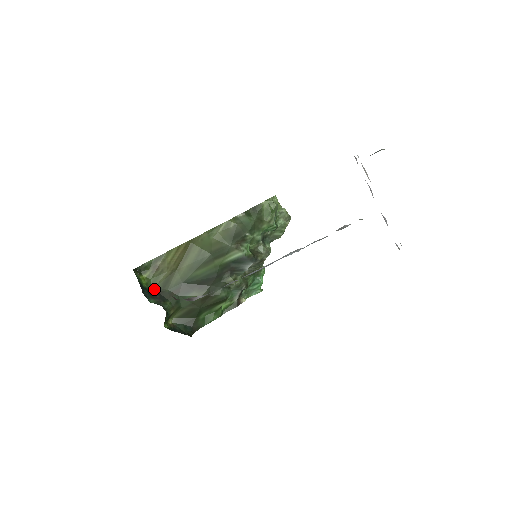
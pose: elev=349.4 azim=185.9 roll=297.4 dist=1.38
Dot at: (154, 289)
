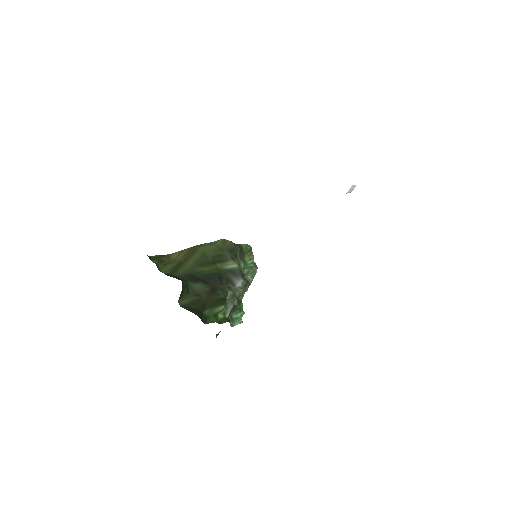
Dot at: occluded
